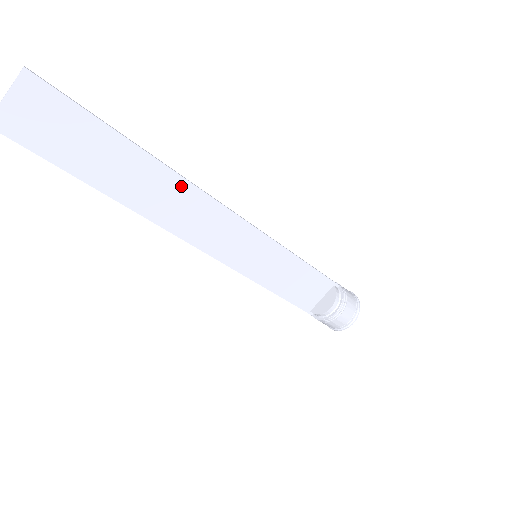
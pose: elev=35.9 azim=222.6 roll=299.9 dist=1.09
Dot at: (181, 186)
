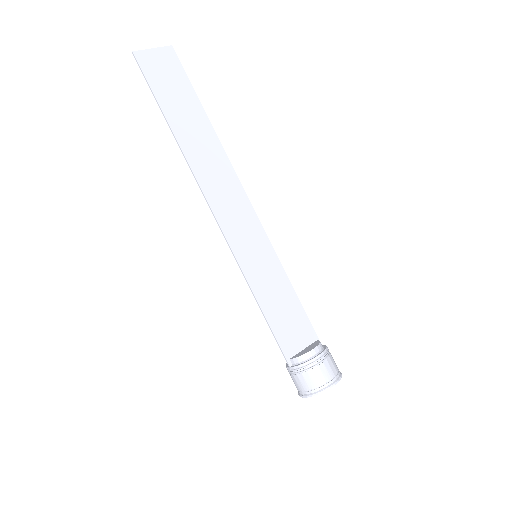
Dot at: (223, 160)
